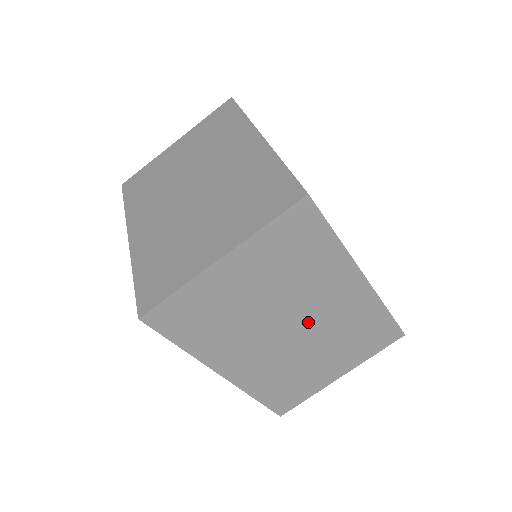
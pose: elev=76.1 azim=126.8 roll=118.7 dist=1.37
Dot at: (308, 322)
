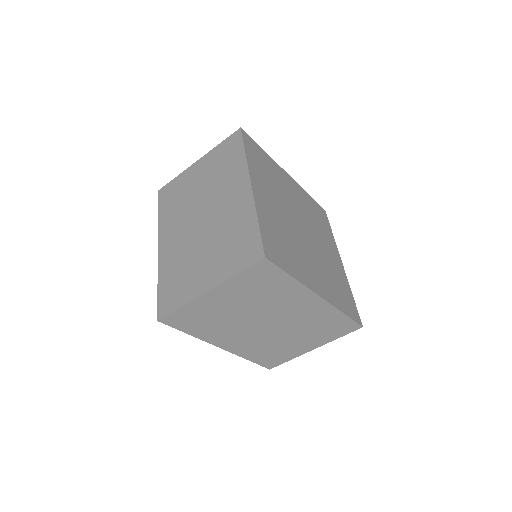
Dot at: (280, 321)
